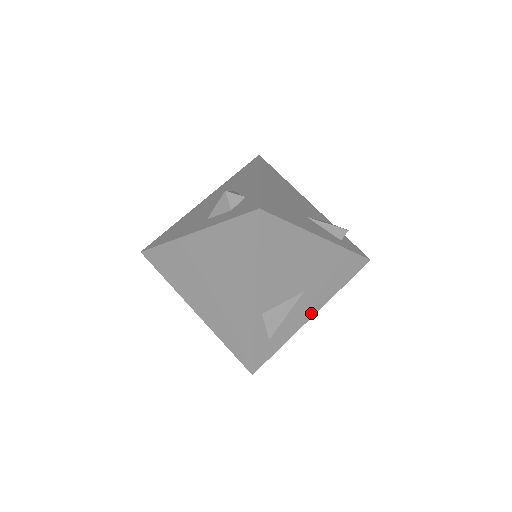
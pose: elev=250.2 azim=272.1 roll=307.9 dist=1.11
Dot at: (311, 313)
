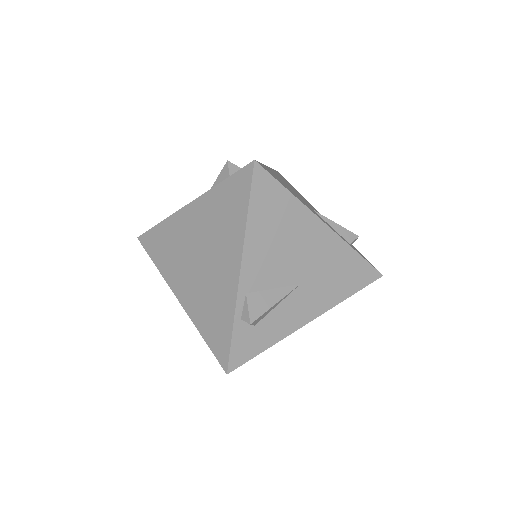
Dot at: (307, 317)
